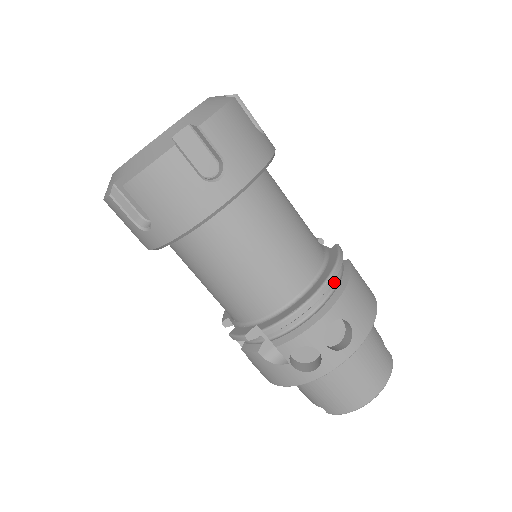
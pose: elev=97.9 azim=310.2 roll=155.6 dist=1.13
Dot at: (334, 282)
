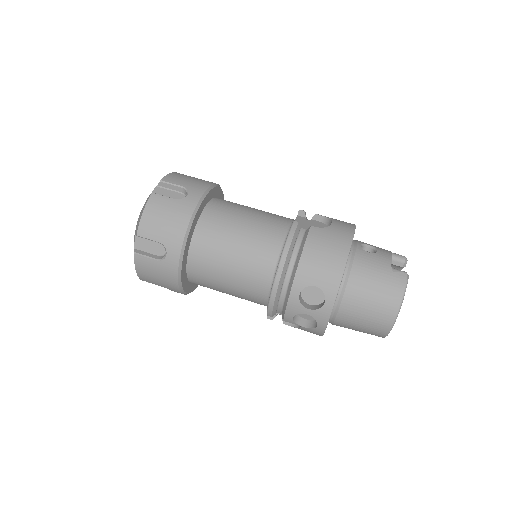
Dot at: (294, 259)
